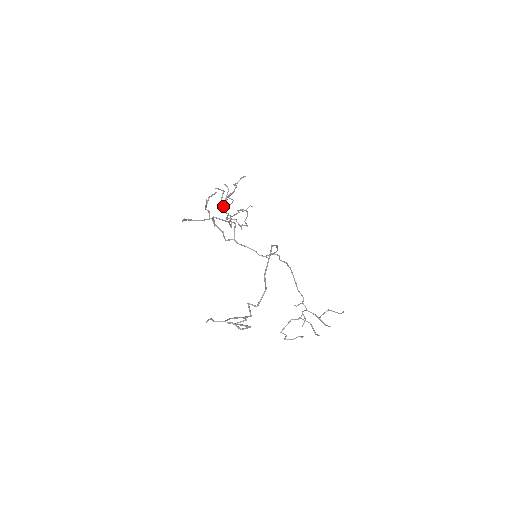
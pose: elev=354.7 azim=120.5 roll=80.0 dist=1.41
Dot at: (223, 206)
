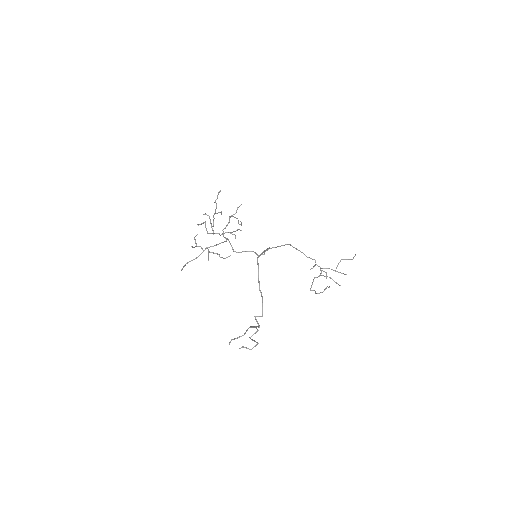
Dot at: (212, 230)
